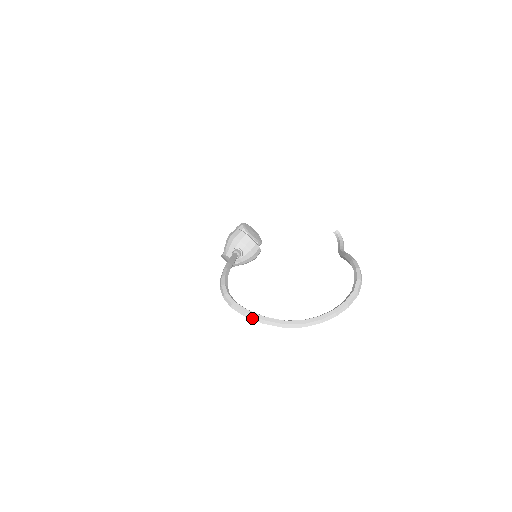
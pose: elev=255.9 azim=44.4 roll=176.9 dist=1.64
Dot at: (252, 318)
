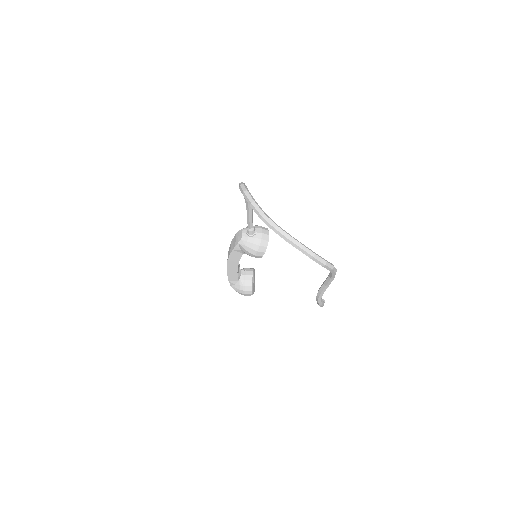
Dot at: (248, 195)
